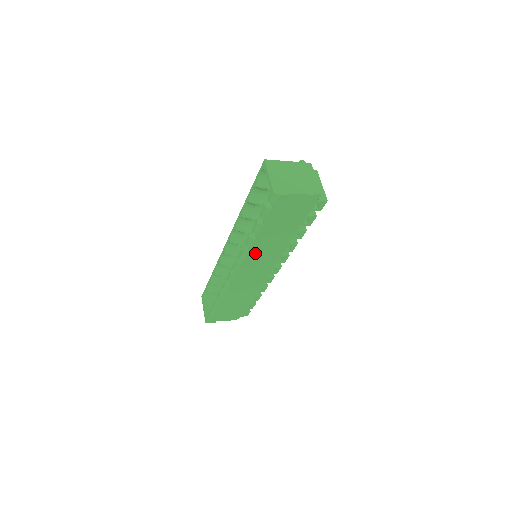
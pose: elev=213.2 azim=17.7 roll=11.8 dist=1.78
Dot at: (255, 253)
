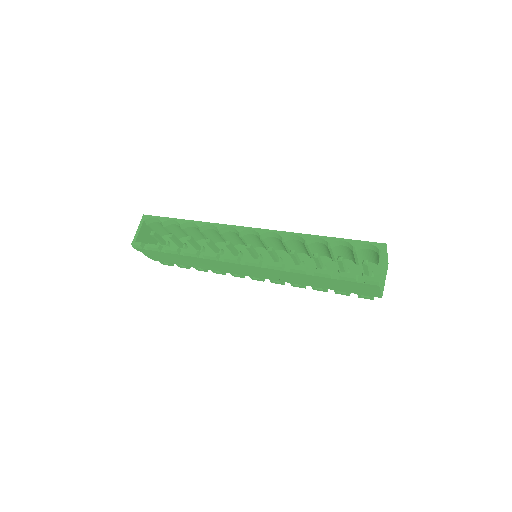
Dot at: (283, 273)
